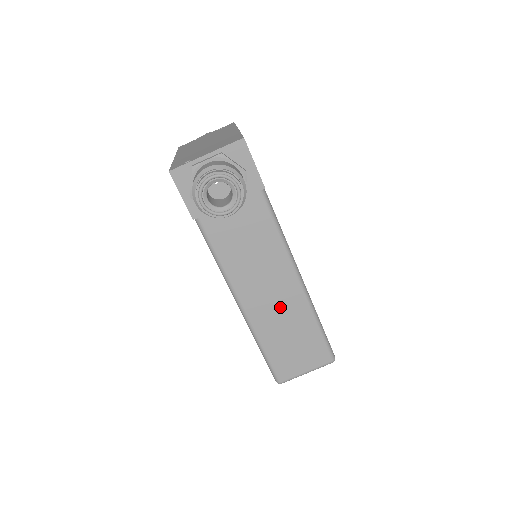
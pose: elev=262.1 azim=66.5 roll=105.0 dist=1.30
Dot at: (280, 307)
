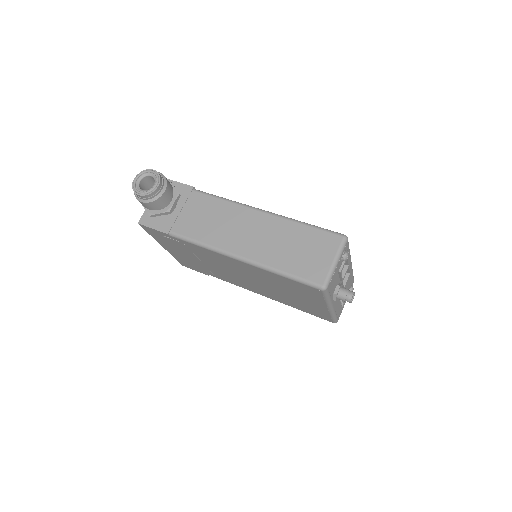
Dot at: (265, 235)
